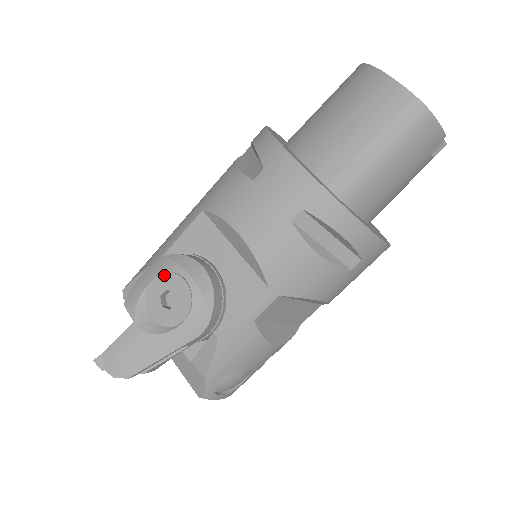
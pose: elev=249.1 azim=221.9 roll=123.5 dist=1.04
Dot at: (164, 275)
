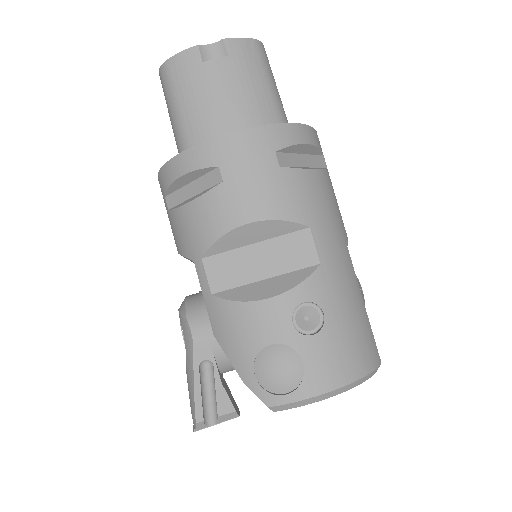
Dot at: occluded
